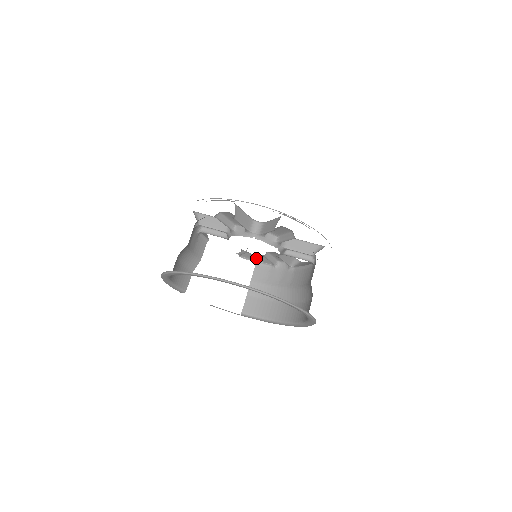
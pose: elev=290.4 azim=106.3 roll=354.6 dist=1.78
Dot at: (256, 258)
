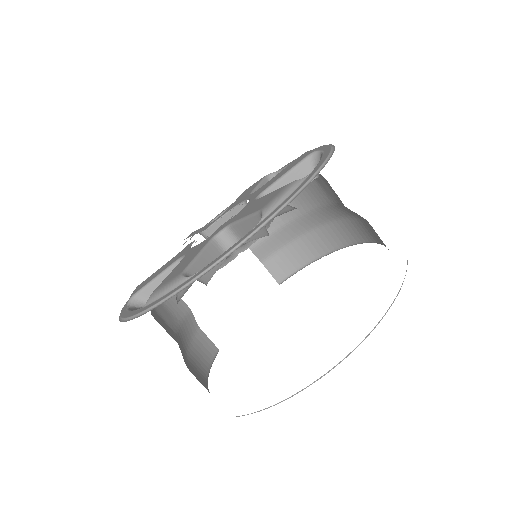
Dot at: (224, 221)
